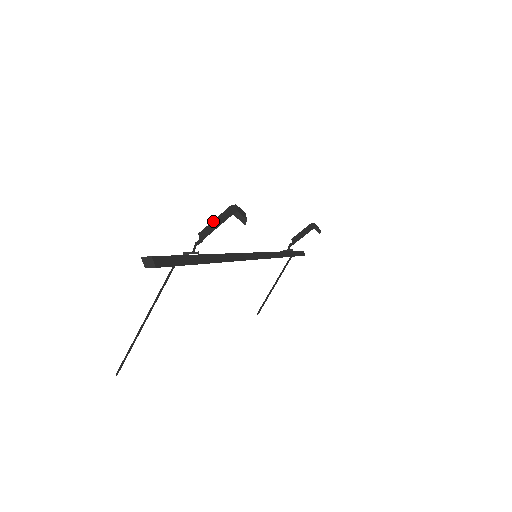
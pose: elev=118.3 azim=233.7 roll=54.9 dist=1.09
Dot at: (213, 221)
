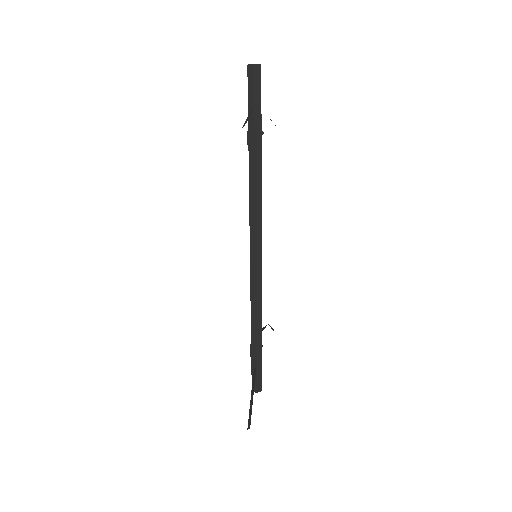
Dot at: occluded
